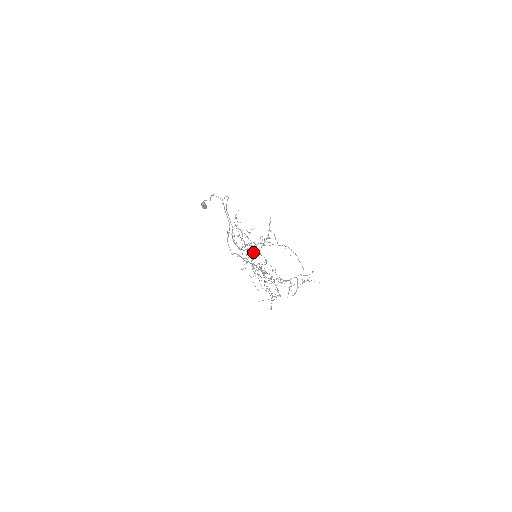
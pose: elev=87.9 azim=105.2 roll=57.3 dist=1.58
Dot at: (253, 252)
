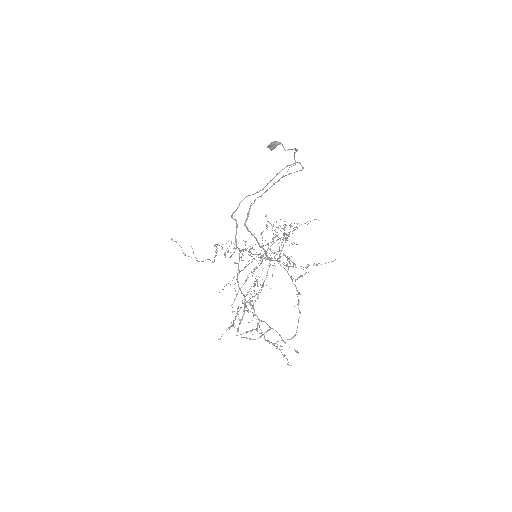
Dot at: (269, 265)
